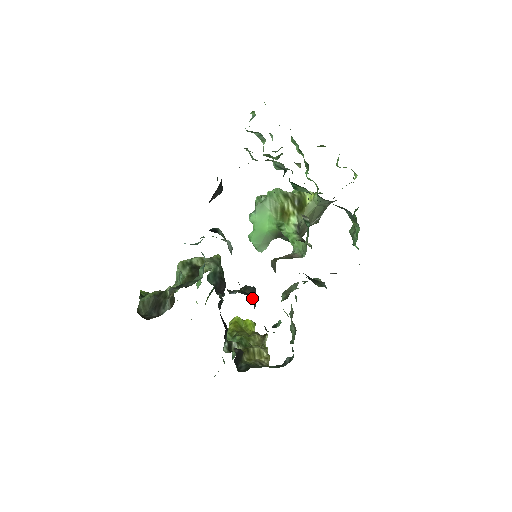
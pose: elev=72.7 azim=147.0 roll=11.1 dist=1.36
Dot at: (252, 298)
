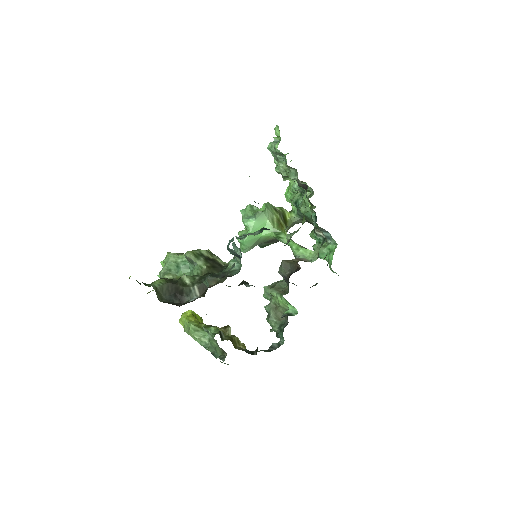
Dot at: occluded
